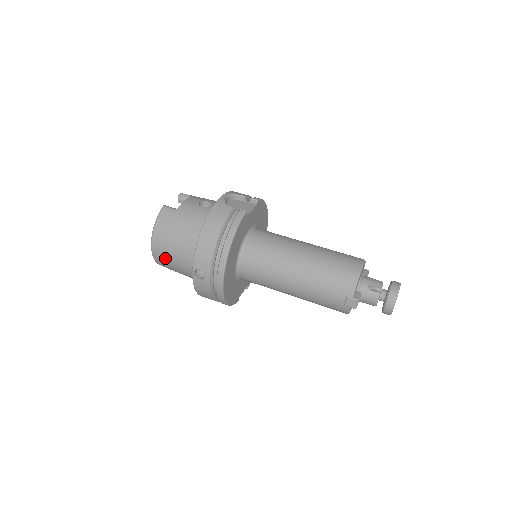
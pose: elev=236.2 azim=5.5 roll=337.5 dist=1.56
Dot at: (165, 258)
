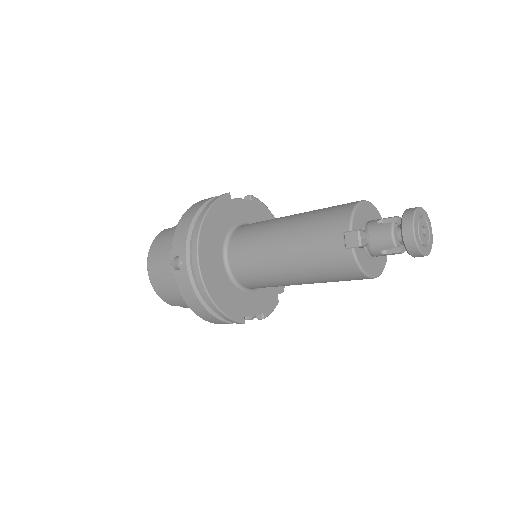
Dot at: (158, 276)
